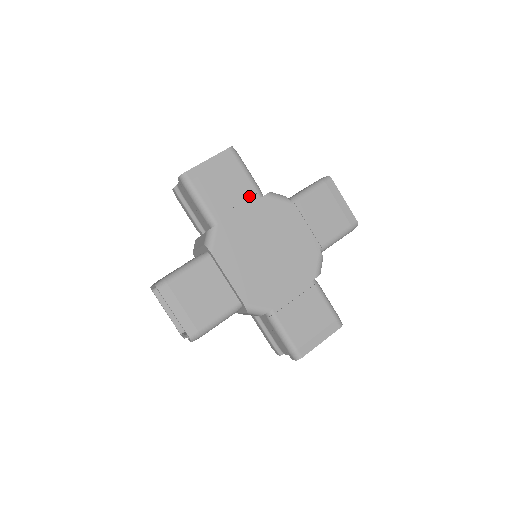
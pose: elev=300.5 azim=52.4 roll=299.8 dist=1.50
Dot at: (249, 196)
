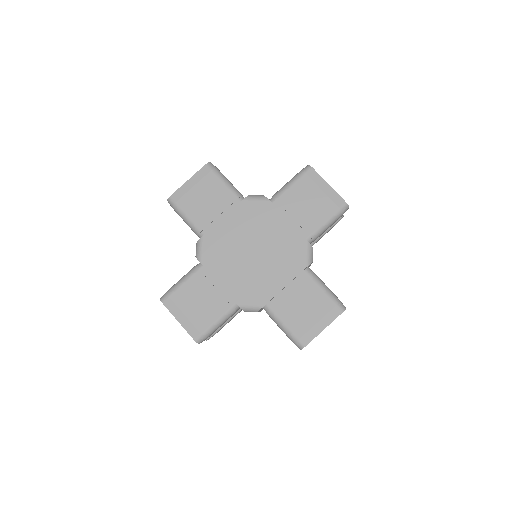
Dot at: (230, 204)
